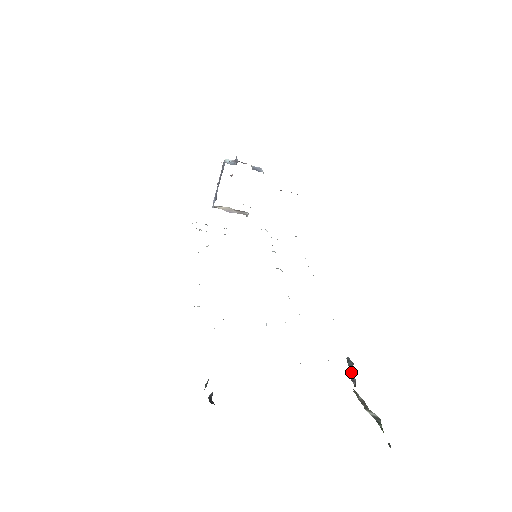
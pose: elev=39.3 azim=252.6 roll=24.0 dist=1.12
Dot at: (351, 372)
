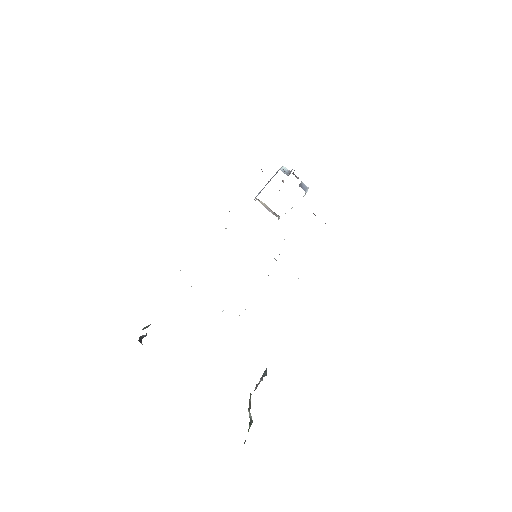
Dot at: (260, 380)
